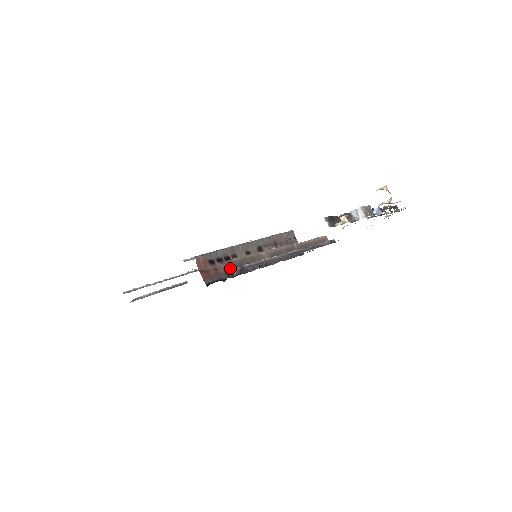
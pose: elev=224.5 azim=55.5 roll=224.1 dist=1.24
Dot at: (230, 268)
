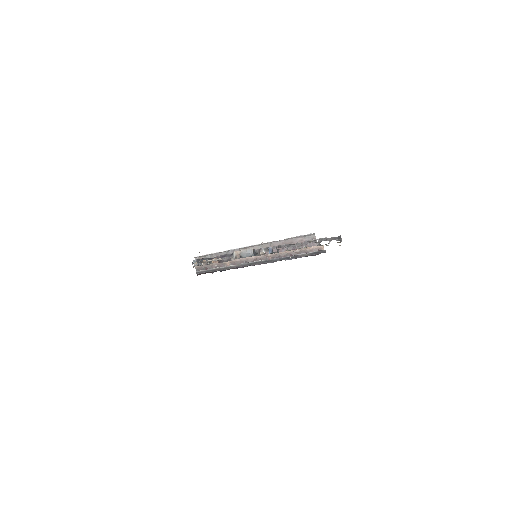
Dot at: occluded
